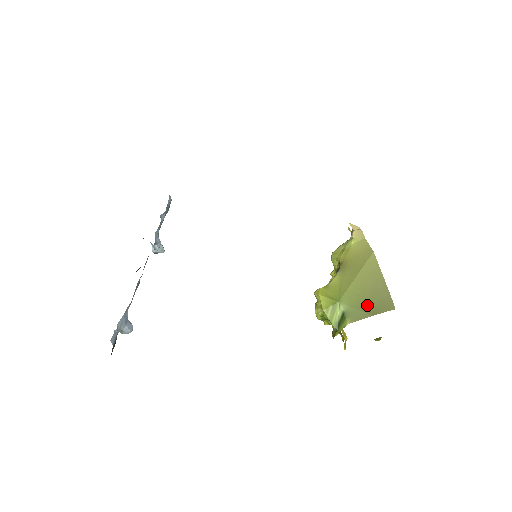
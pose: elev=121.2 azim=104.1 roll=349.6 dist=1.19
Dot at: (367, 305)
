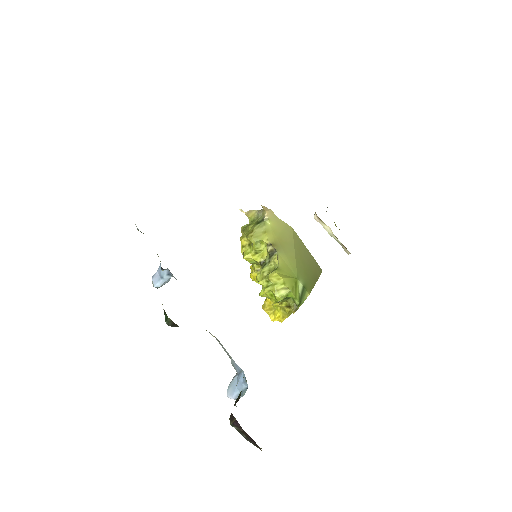
Dot at: (311, 274)
